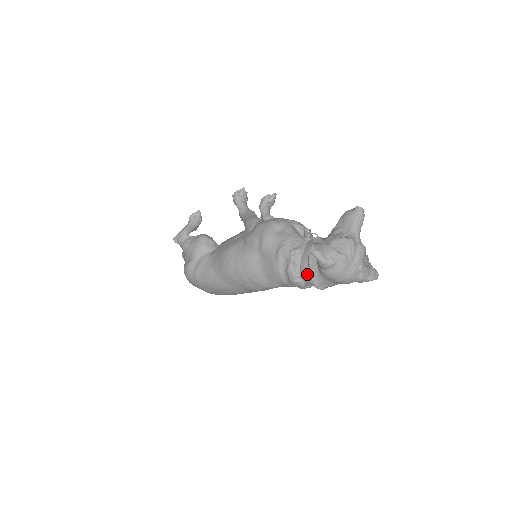
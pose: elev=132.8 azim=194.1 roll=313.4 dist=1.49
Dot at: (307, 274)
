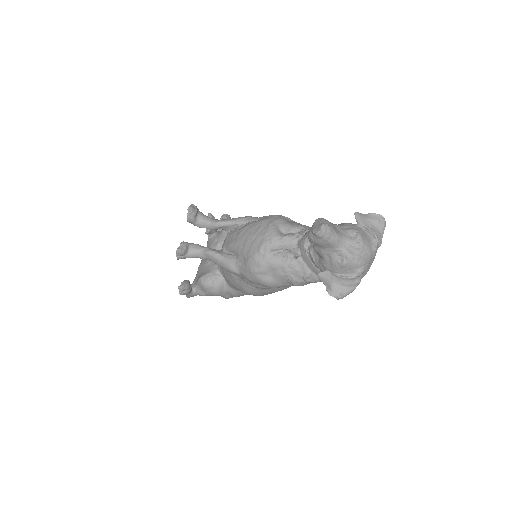
Dot at: occluded
